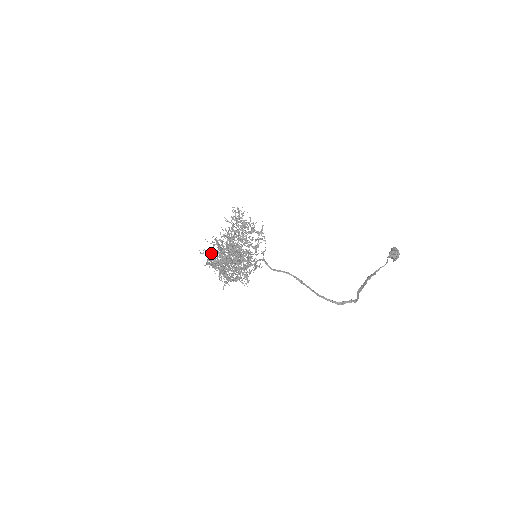
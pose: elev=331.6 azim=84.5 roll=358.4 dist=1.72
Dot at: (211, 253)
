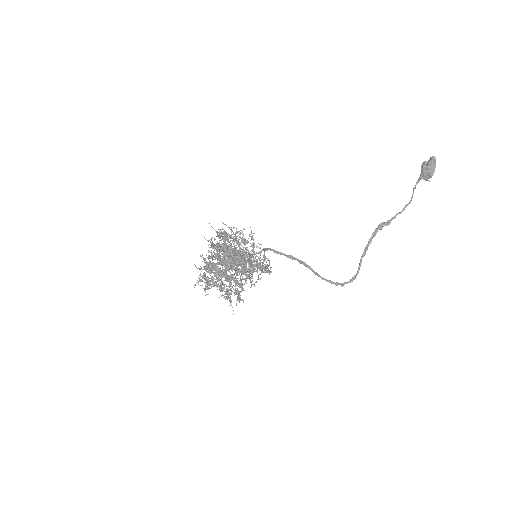
Dot at: occluded
